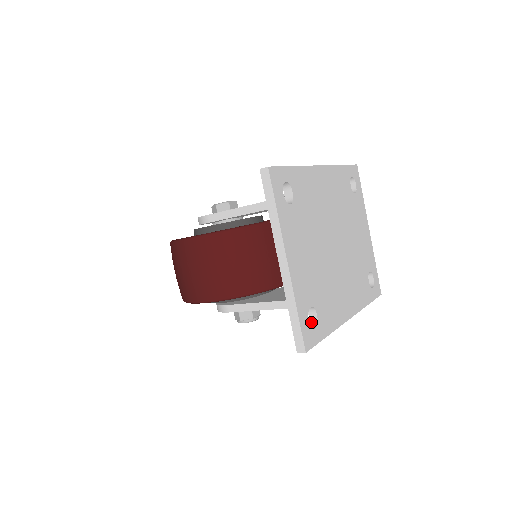
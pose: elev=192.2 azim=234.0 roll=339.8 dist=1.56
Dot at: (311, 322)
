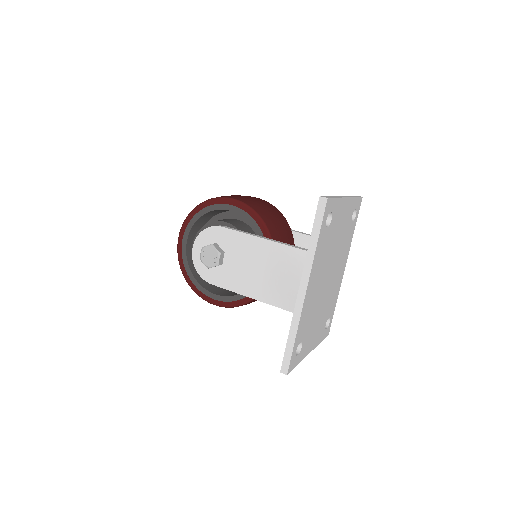
Dot at: occluded
